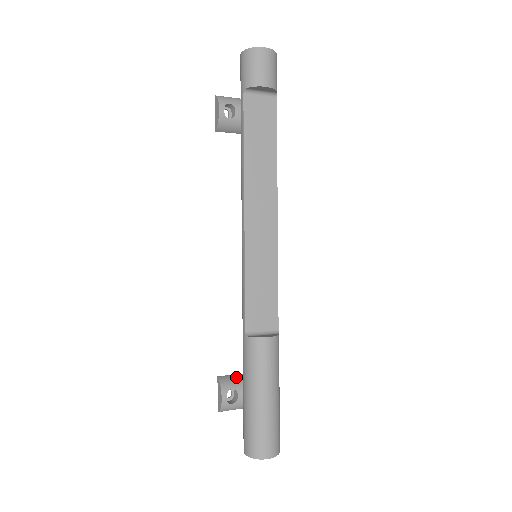
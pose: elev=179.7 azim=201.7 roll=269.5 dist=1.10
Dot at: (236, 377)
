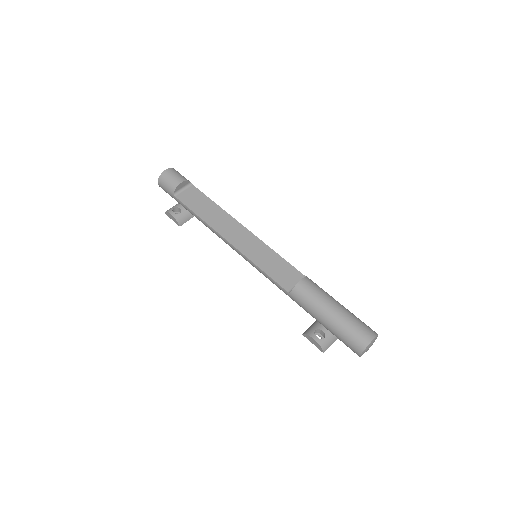
Dot at: (313, 325)
